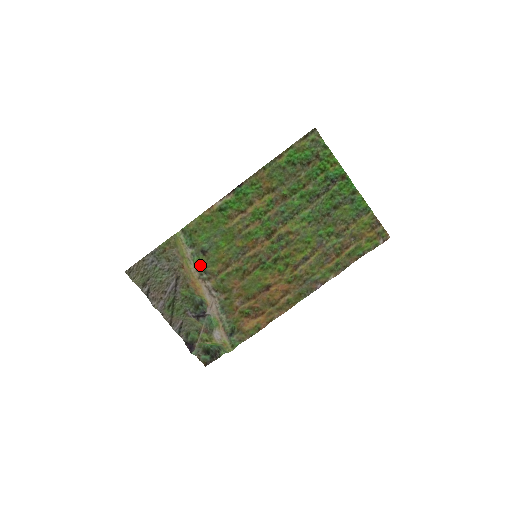
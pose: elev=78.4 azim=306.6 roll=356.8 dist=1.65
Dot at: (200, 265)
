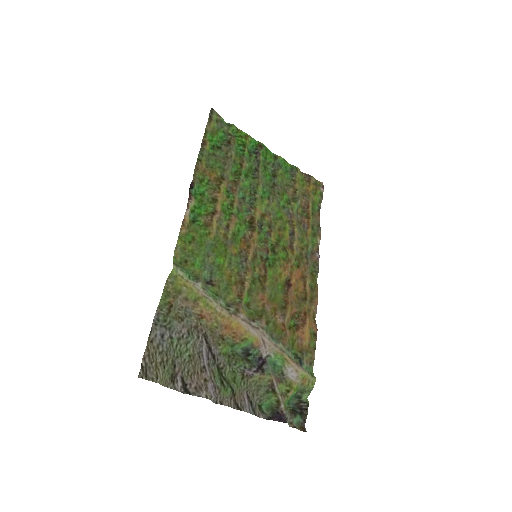
Dot at: (219, 299)
